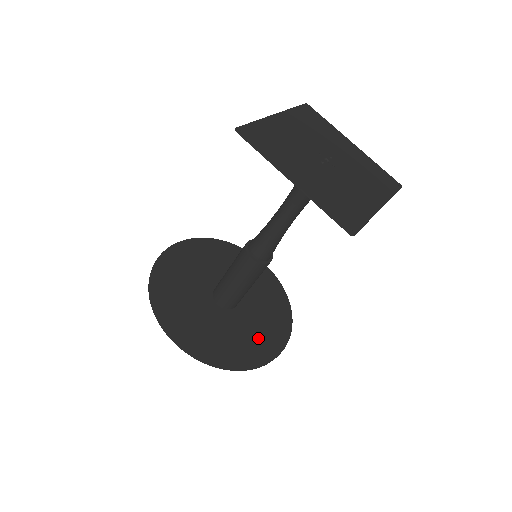
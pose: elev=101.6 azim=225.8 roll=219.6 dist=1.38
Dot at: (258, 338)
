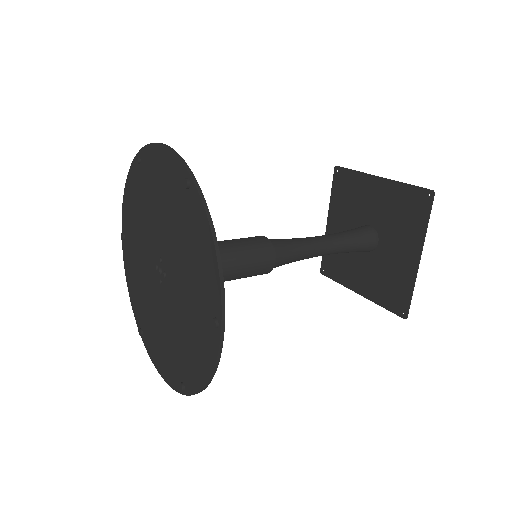
Dot at: occluded
